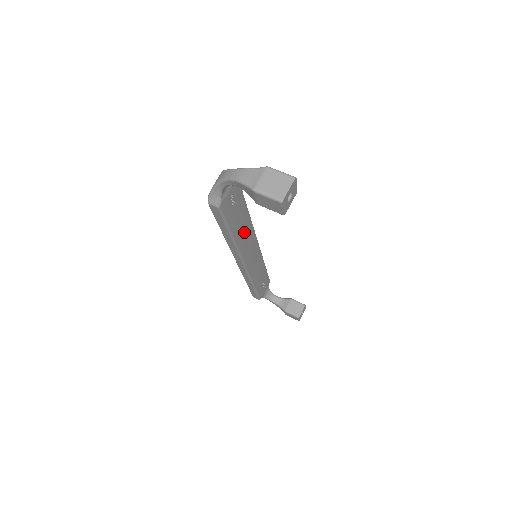
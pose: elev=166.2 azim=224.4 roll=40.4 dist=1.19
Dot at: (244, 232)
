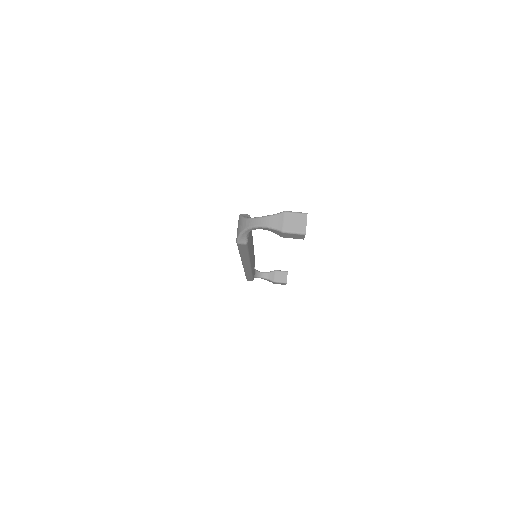
Dot at: (251, 246)
